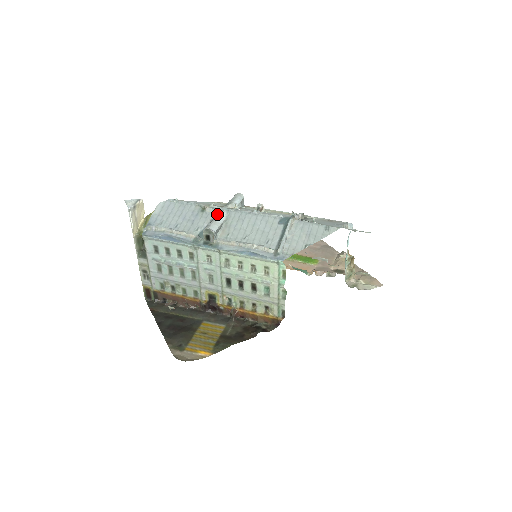
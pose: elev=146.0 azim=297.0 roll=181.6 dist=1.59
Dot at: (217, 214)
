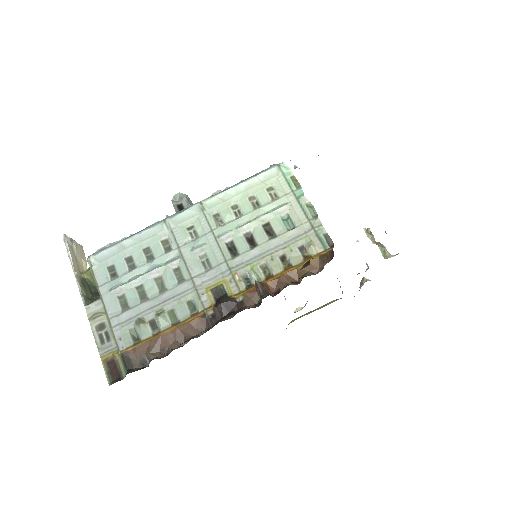
Dot at: occluded
